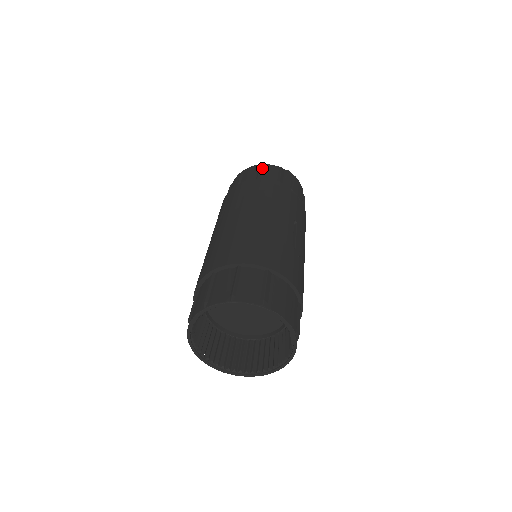
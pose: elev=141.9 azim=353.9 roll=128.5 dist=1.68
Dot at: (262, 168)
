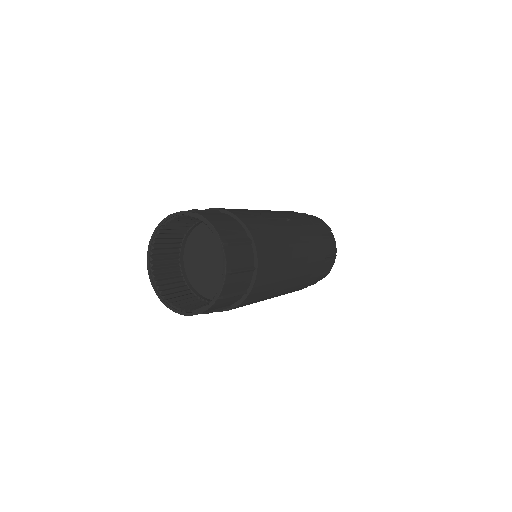
Dot at: occluded
